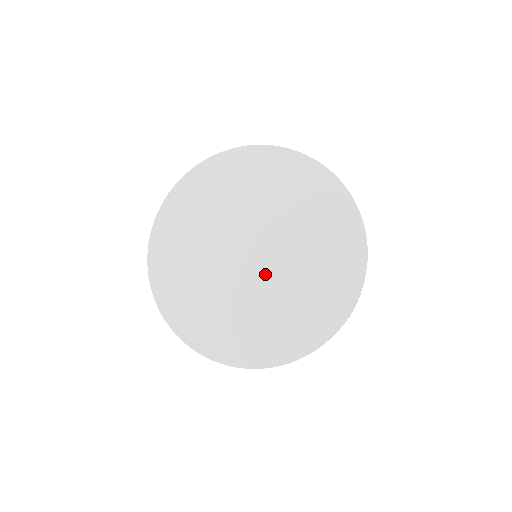
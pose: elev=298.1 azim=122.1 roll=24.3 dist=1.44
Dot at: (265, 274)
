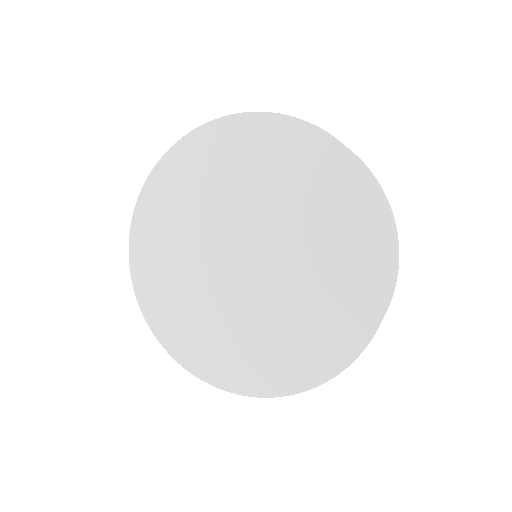
Dot at: (256, 288)
